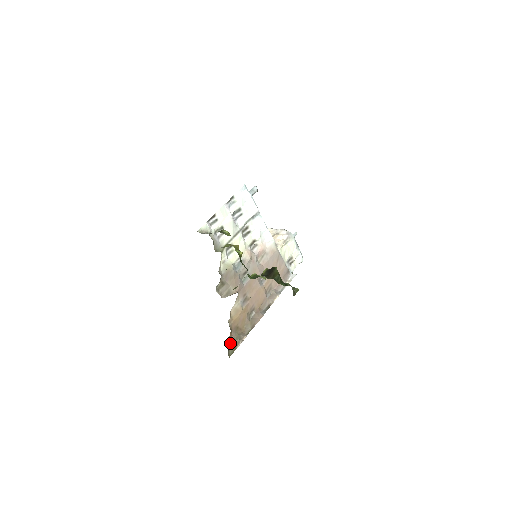
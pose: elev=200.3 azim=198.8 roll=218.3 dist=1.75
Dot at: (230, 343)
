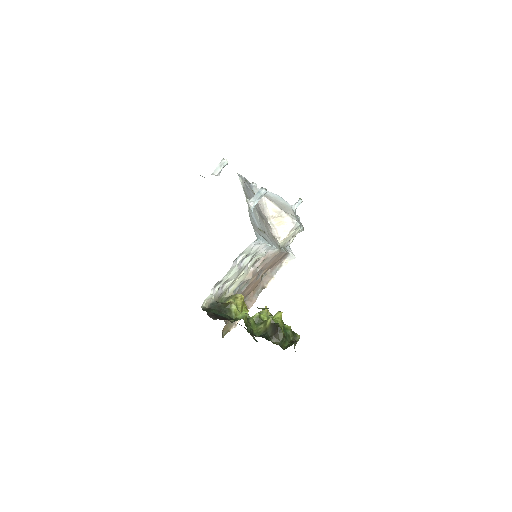
Dot at: (224, 326)
